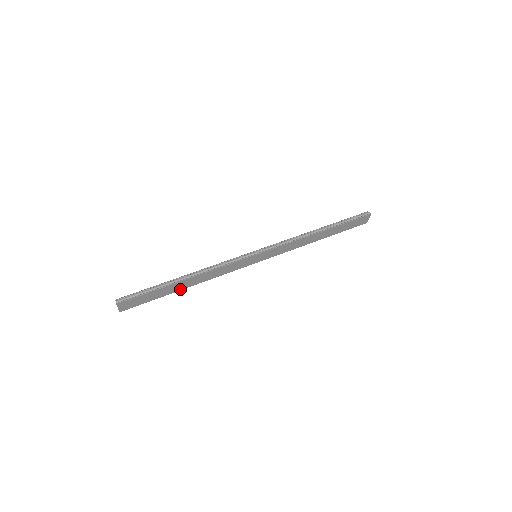
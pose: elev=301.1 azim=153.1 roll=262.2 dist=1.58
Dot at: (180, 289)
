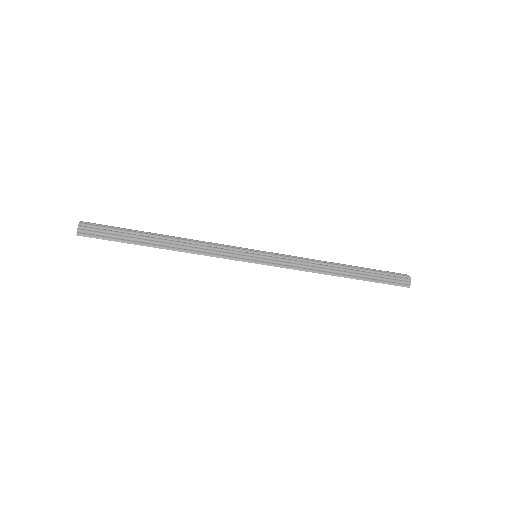
Dot at: occluded
